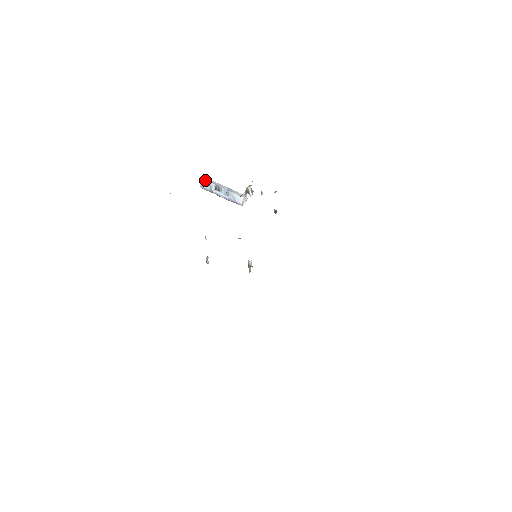
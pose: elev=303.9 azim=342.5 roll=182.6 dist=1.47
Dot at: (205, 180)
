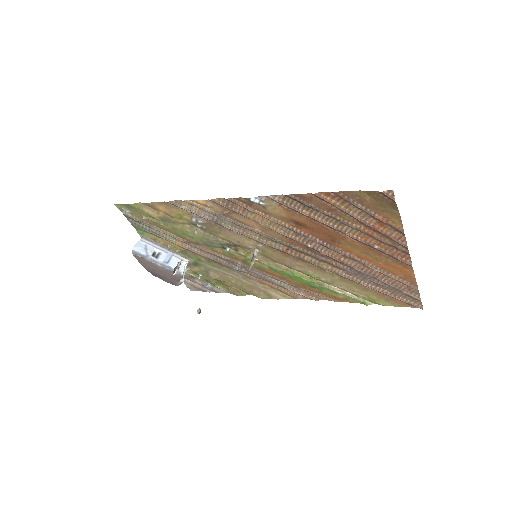
Dot at: (143, 243)
